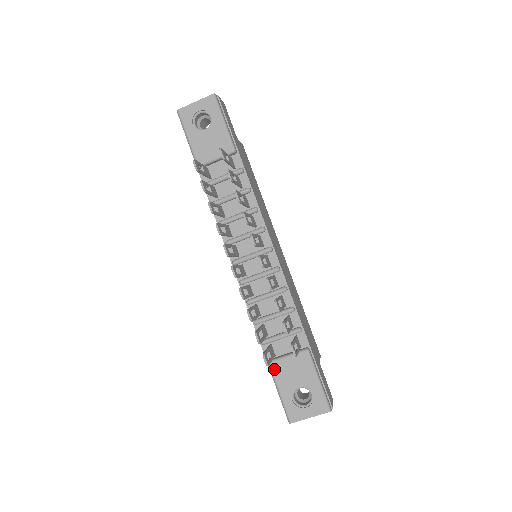
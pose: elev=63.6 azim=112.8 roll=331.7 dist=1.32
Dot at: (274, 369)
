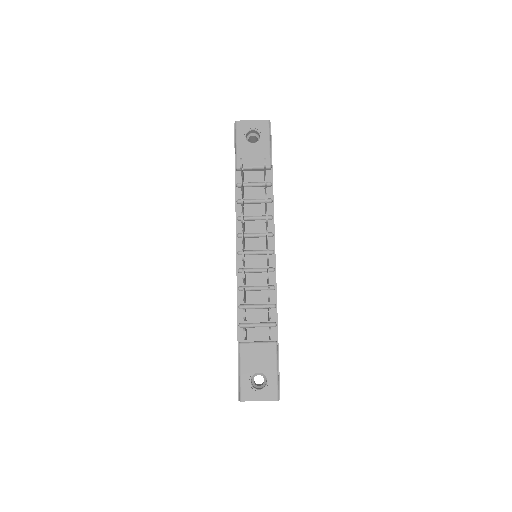
Dot at: (243, 350)
